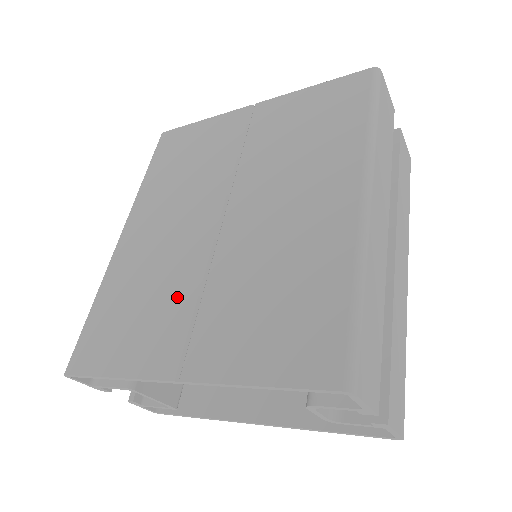
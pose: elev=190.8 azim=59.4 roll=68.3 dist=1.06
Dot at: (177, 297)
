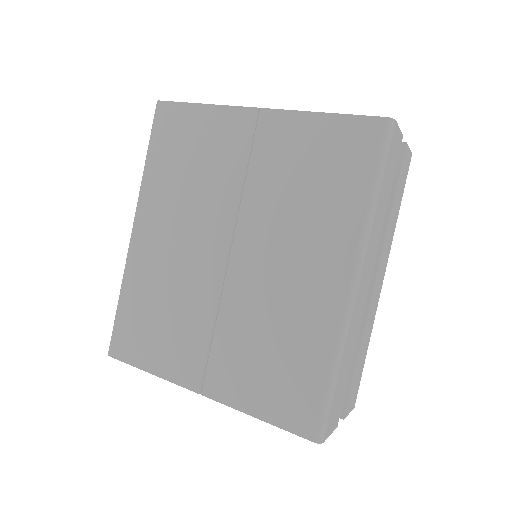
Dot at: (193, 322)
